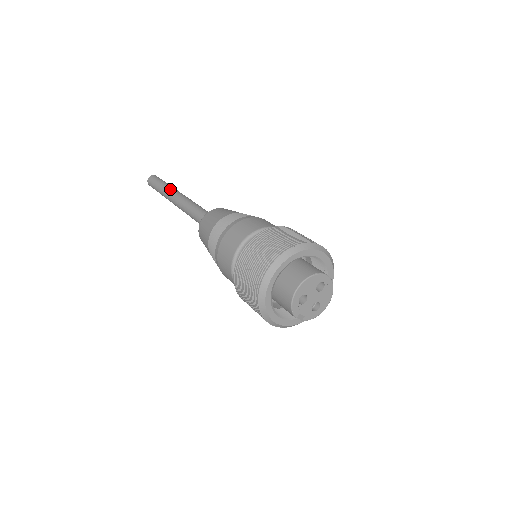
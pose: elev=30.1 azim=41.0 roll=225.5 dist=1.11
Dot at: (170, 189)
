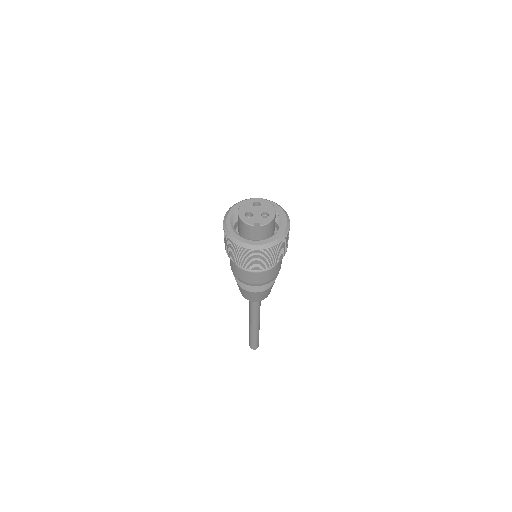
Dot at: occluded
